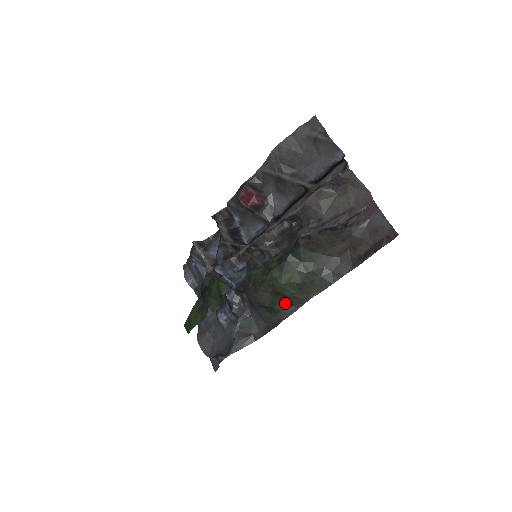
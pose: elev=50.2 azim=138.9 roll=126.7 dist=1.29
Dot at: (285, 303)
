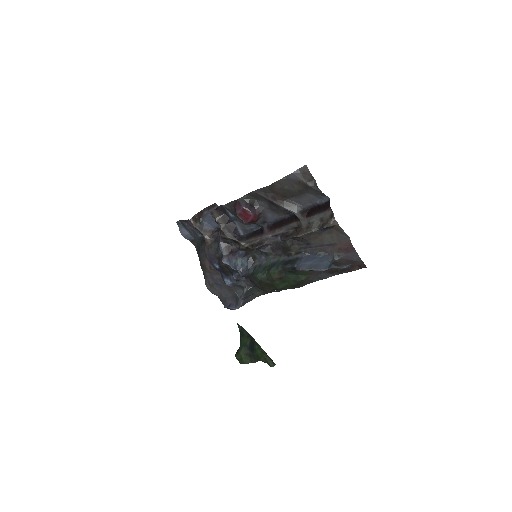
Dot at: occluded
